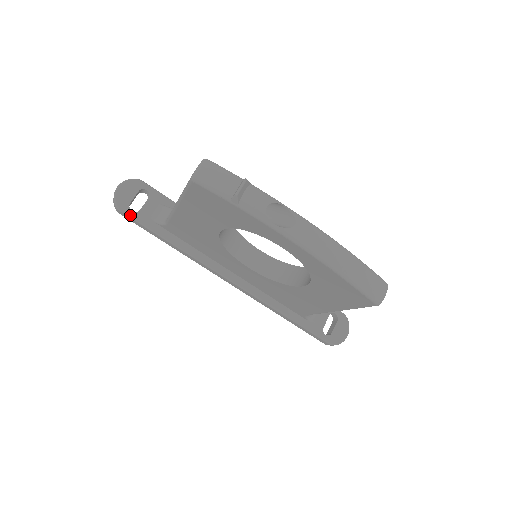
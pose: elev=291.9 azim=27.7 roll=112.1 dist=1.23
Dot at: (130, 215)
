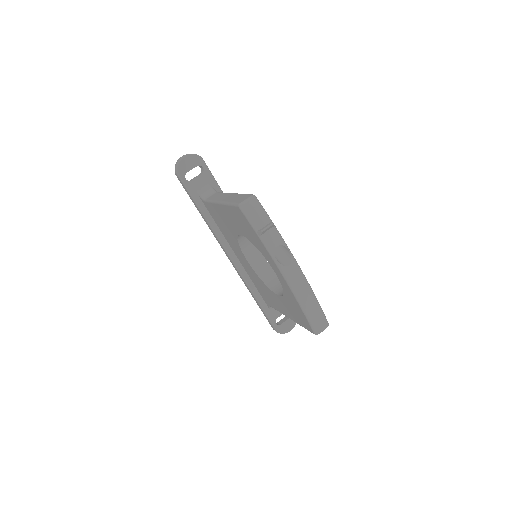
Dot at: (183, 181)
